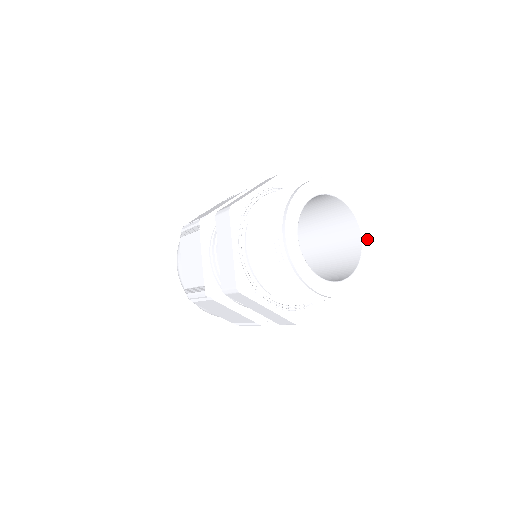
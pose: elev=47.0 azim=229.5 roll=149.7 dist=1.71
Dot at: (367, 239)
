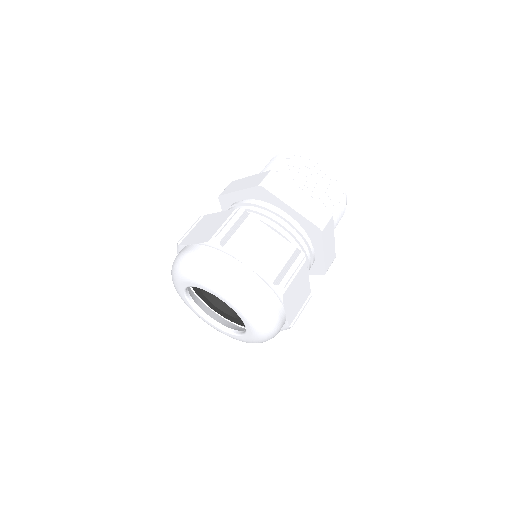
Dot at: occluded
